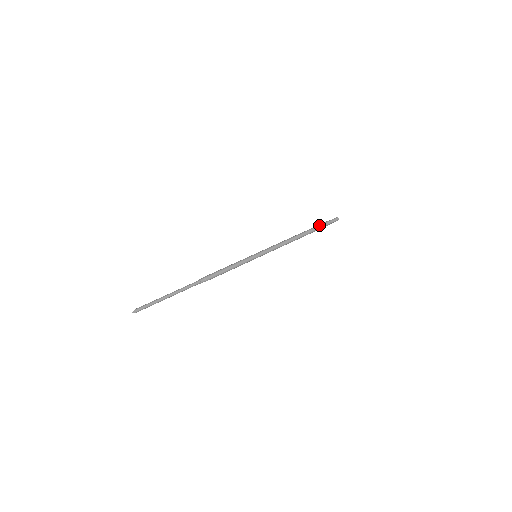
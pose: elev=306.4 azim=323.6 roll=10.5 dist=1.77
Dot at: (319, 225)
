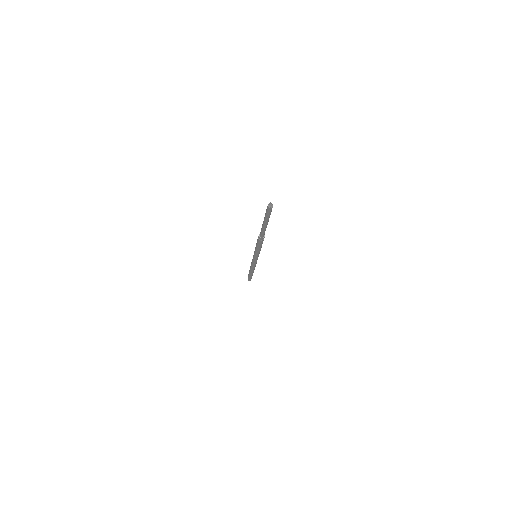
Dot at: occluded
